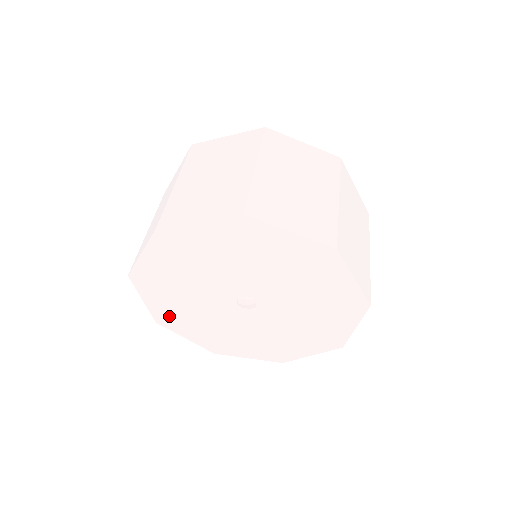
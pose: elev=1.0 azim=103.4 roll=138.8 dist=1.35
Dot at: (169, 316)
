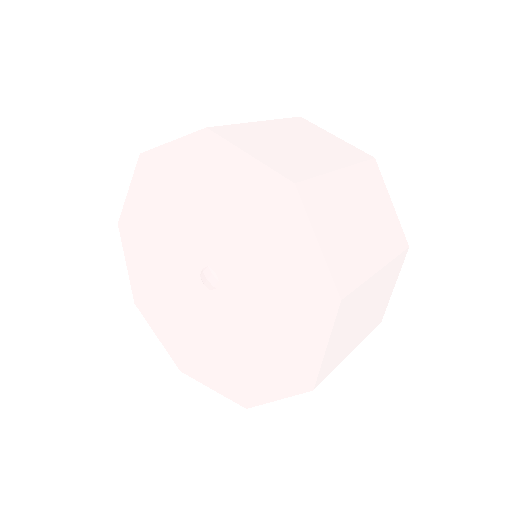
Dot at: (182, 351)
